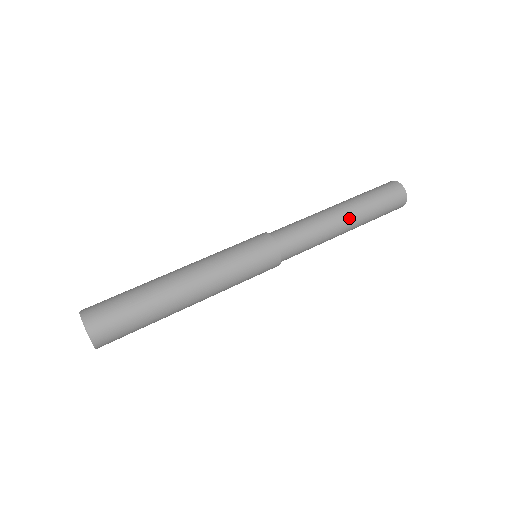
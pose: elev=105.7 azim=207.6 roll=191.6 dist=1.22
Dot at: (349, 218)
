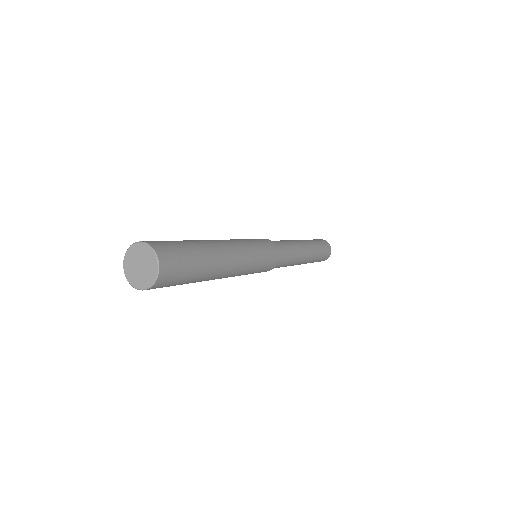
Dot at: (308, 247)
